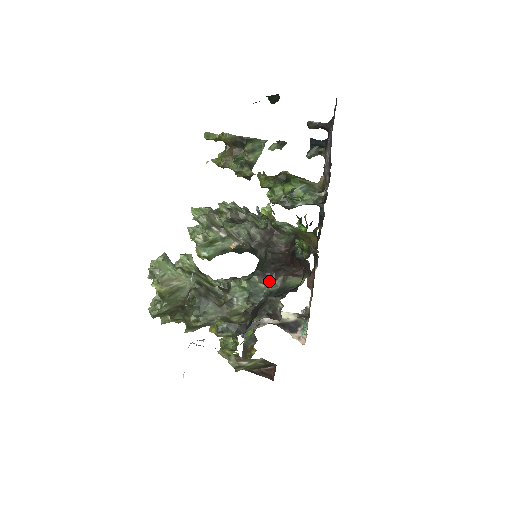
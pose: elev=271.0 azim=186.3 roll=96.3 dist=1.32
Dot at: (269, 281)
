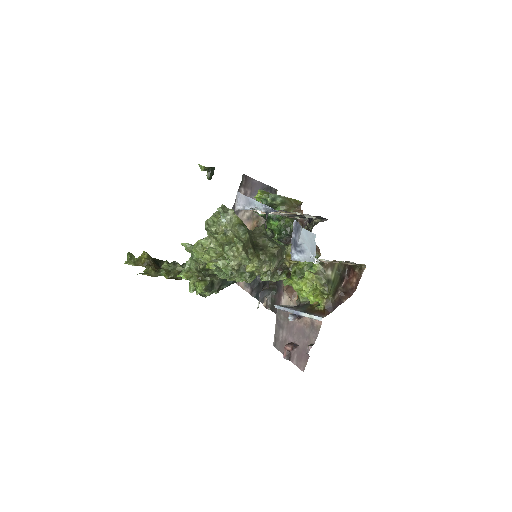
Dot at: occluded
